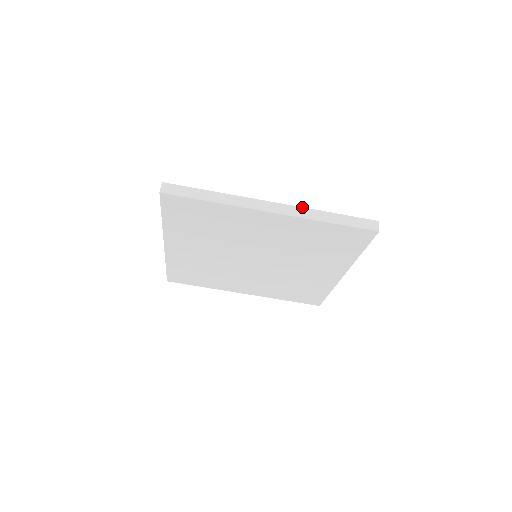
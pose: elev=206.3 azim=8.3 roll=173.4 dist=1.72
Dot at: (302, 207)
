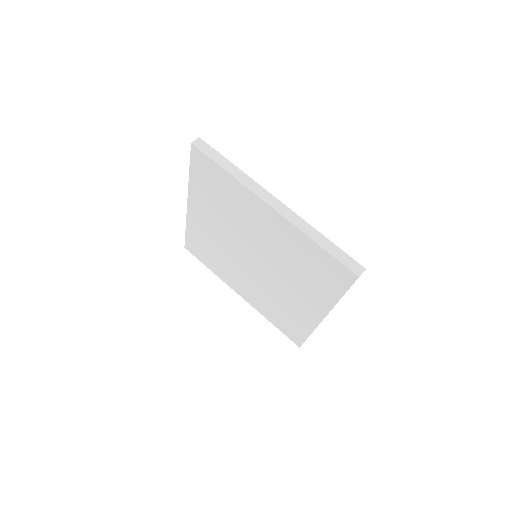
Dot at: occluded
